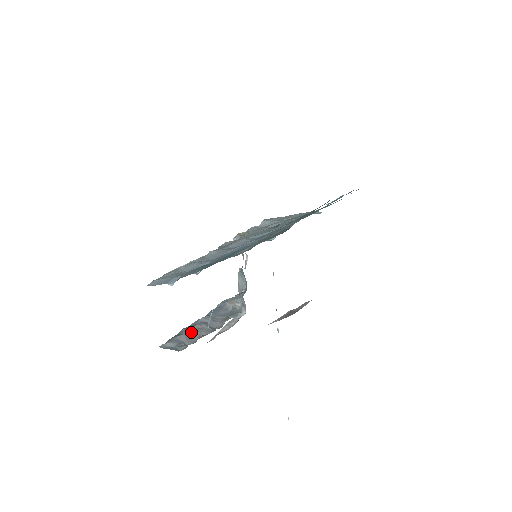
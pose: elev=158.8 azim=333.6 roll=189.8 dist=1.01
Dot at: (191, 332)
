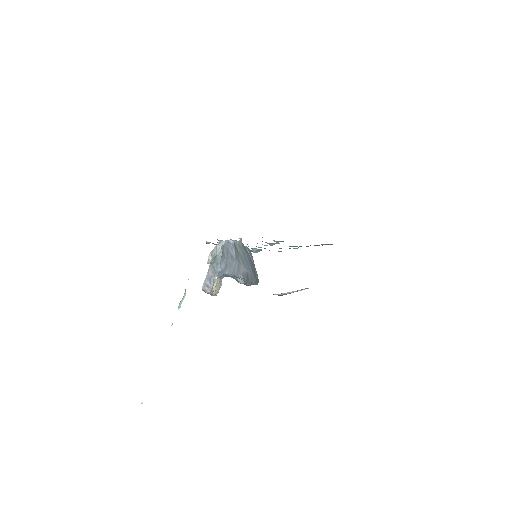
Dot at: occluded
